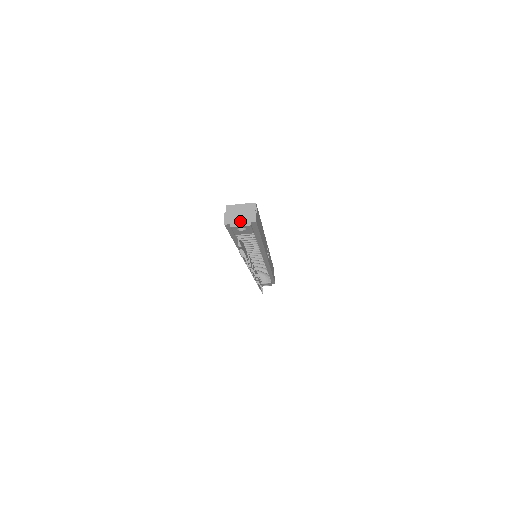
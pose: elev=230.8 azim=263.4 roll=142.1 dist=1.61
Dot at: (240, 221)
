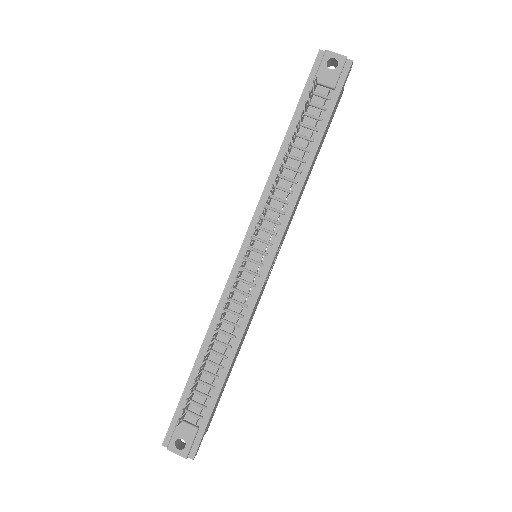
Dot at: (336, 56)
